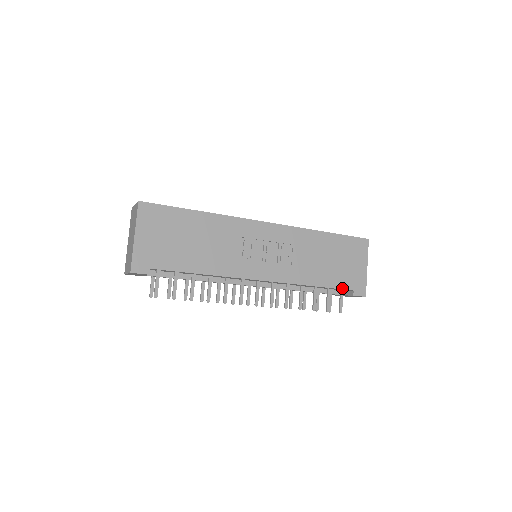
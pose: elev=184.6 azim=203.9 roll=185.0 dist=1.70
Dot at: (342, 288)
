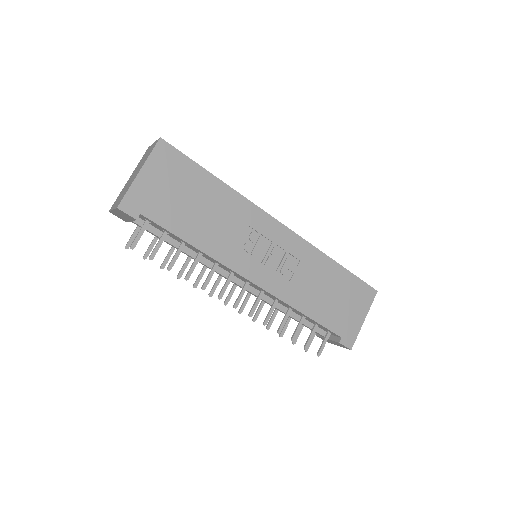
Dot at: (331, 329)
